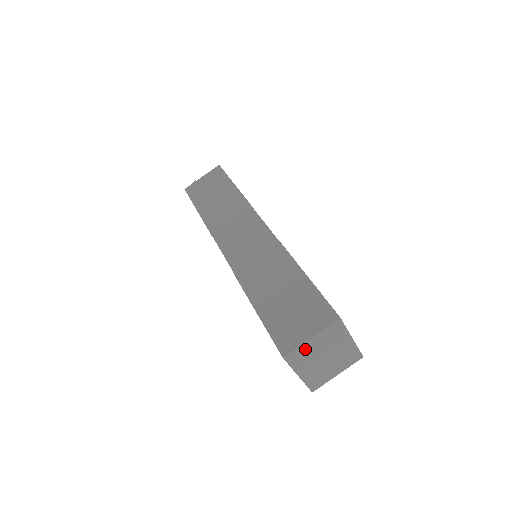
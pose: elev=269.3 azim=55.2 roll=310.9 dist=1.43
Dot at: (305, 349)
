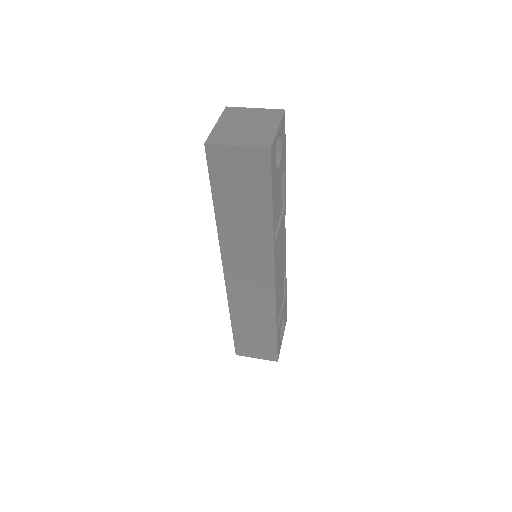
Dot at: (243, 112)
